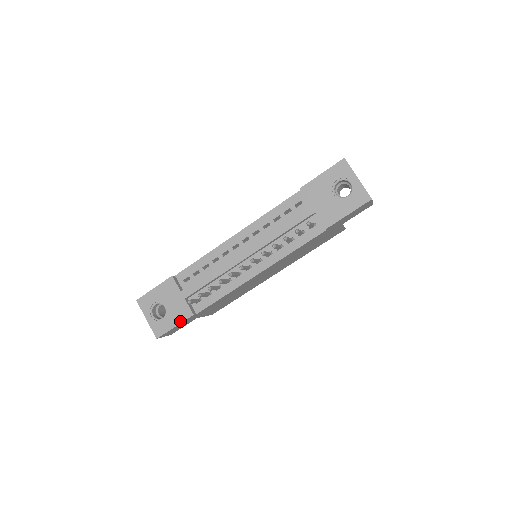
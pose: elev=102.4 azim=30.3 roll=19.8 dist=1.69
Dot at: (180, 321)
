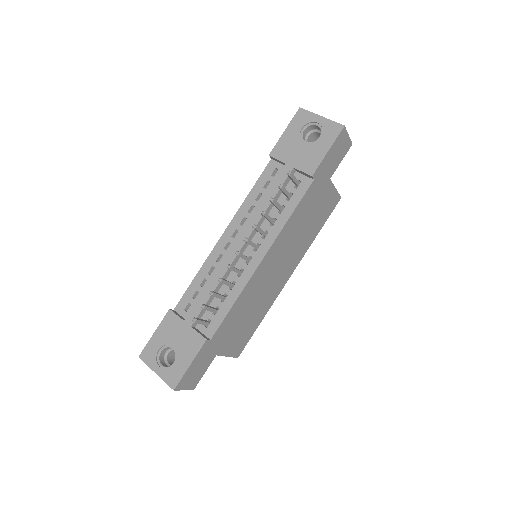
Dot at: (194, 355)
